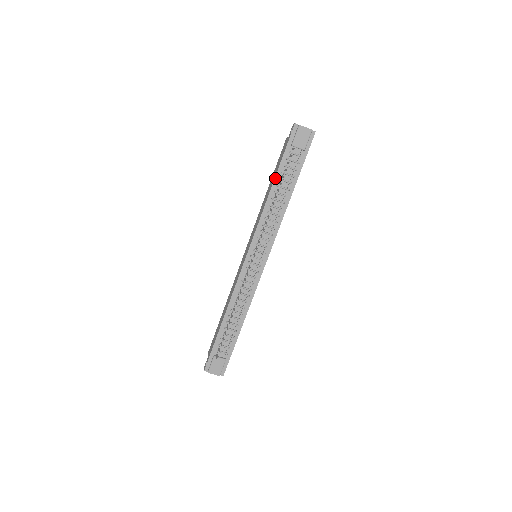
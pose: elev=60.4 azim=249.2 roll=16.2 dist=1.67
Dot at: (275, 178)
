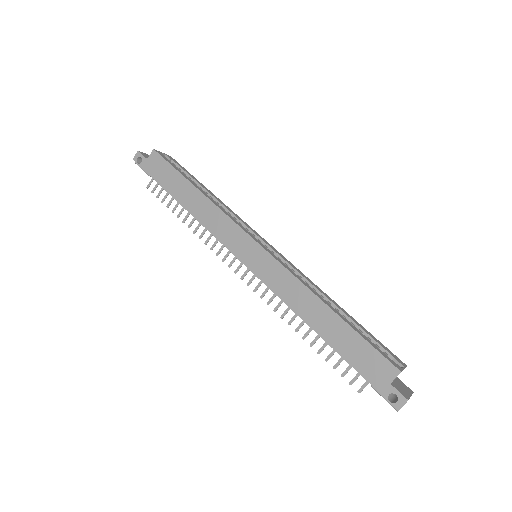
Dot at: (329, 345)
